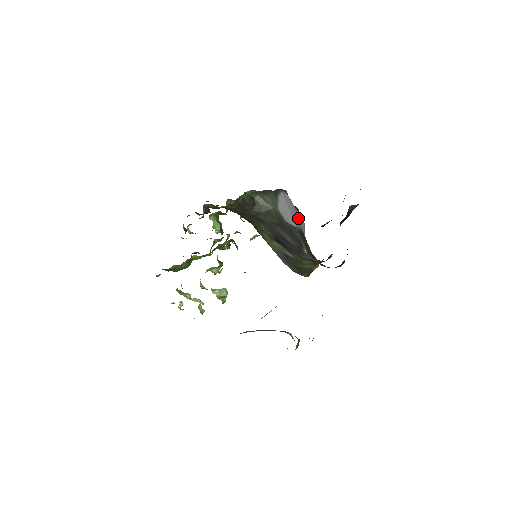
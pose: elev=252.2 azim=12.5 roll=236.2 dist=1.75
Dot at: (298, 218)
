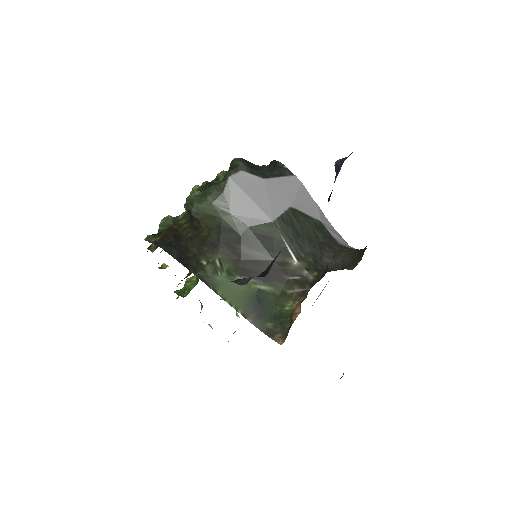
Dot at: (279, 193)
